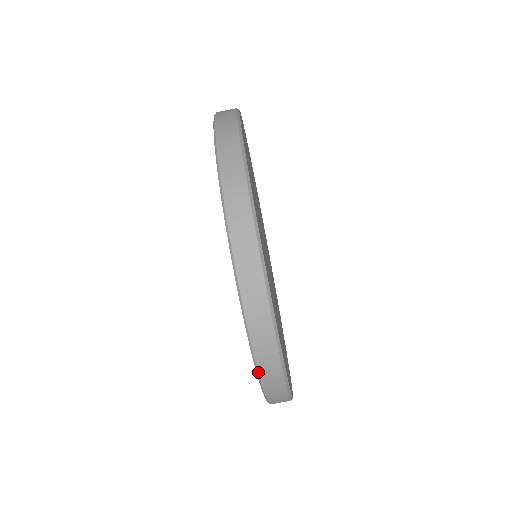
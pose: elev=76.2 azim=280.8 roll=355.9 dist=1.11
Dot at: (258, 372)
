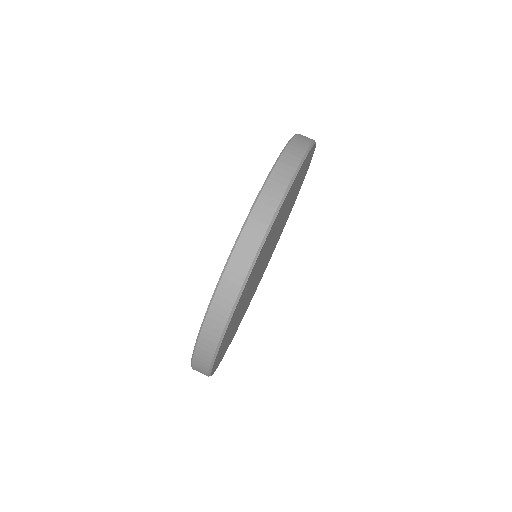
Dot at: (193, 369)
